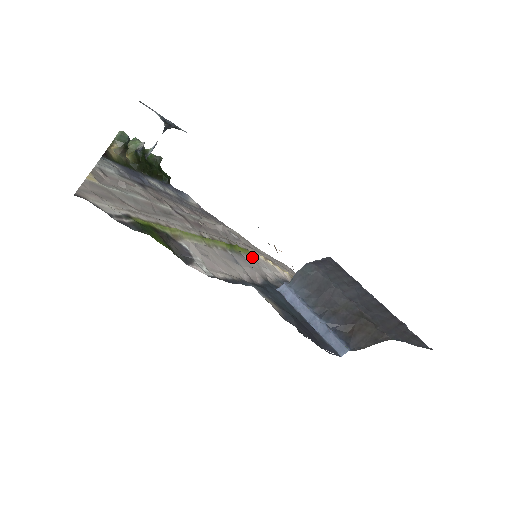
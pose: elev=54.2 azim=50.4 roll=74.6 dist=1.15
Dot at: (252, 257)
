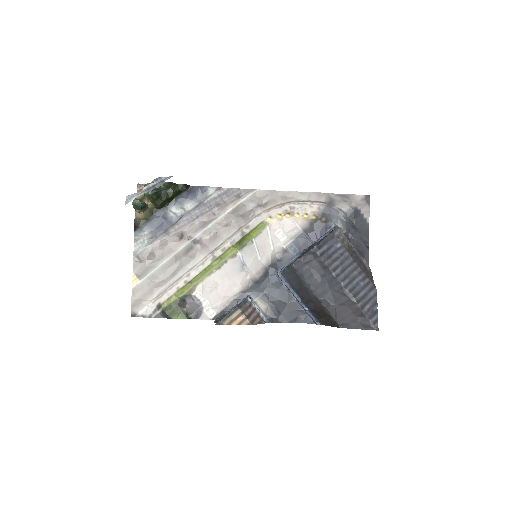
Dot at: (265, 232)
